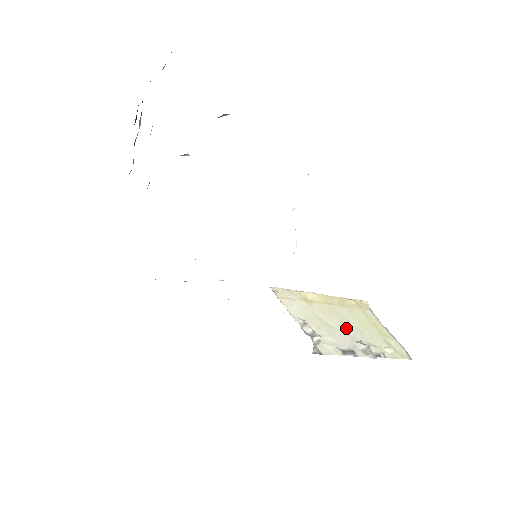
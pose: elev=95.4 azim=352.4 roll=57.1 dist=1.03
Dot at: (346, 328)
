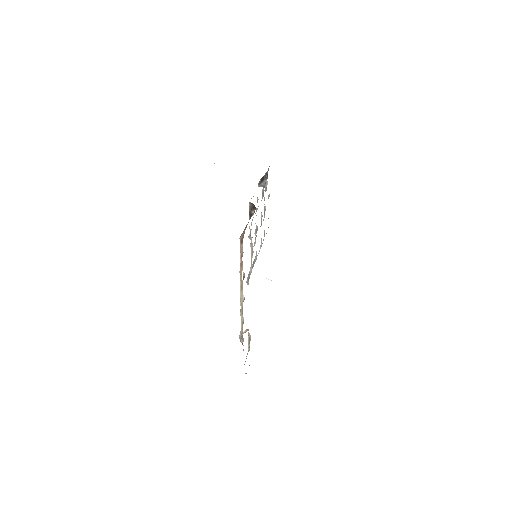
Dot at: occluded
